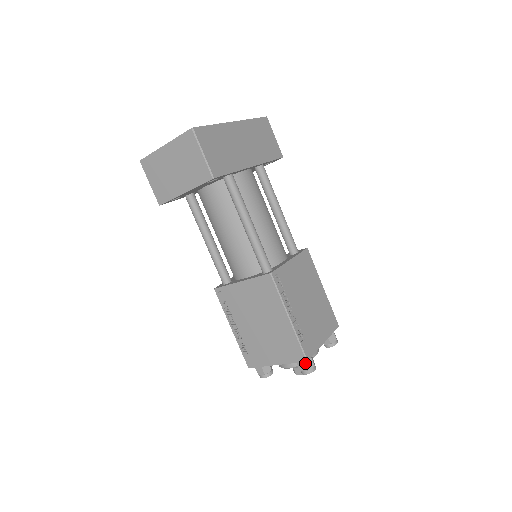
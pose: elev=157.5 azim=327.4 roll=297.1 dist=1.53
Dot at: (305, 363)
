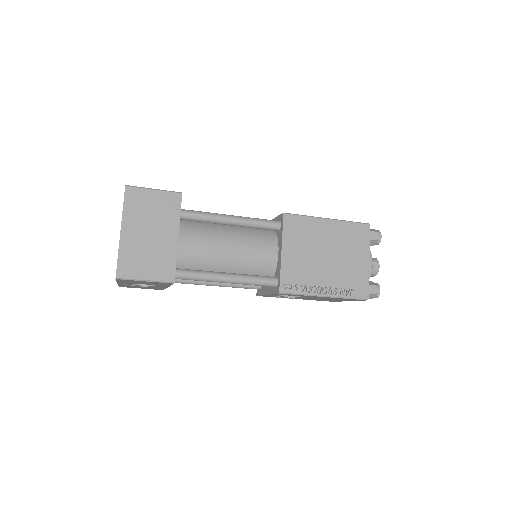
Dot at: (371, 231)
